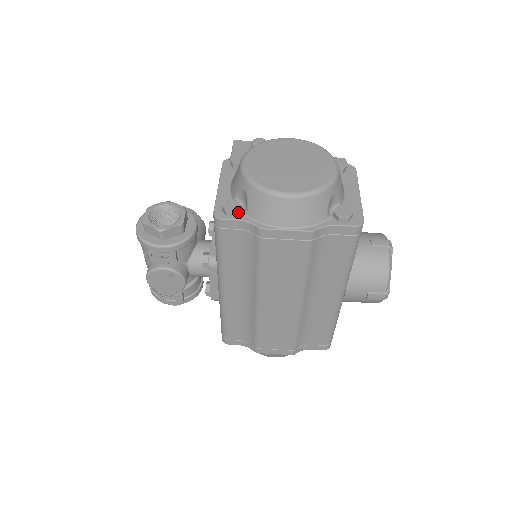
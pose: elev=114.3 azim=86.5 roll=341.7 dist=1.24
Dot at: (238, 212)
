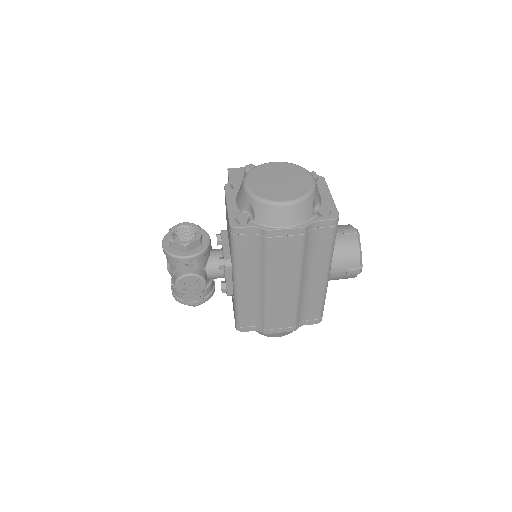
Dot at: (248, 221)
